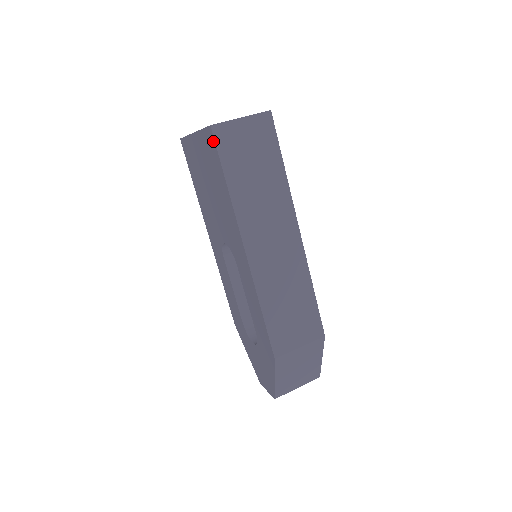
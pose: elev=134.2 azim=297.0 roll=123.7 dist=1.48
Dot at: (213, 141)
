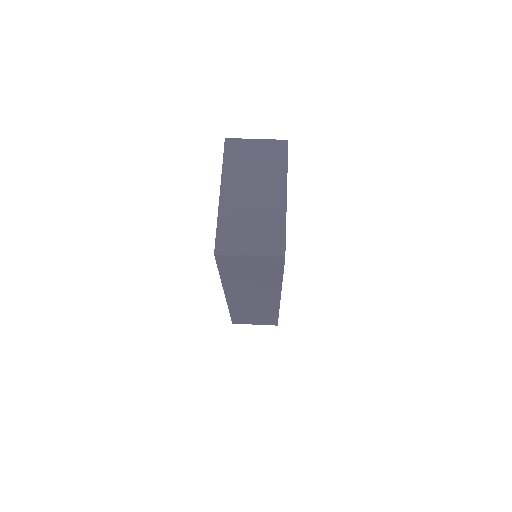
Dot at: occluded
